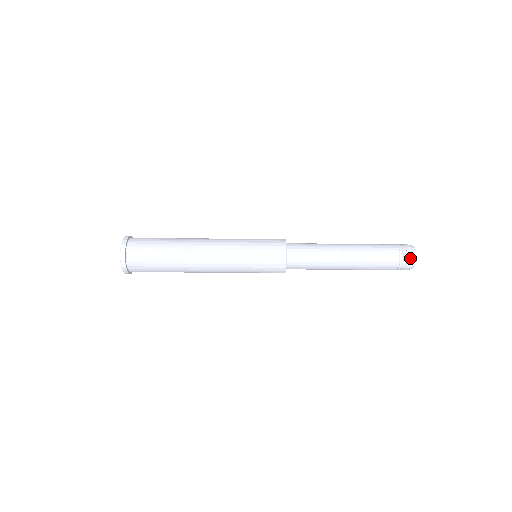
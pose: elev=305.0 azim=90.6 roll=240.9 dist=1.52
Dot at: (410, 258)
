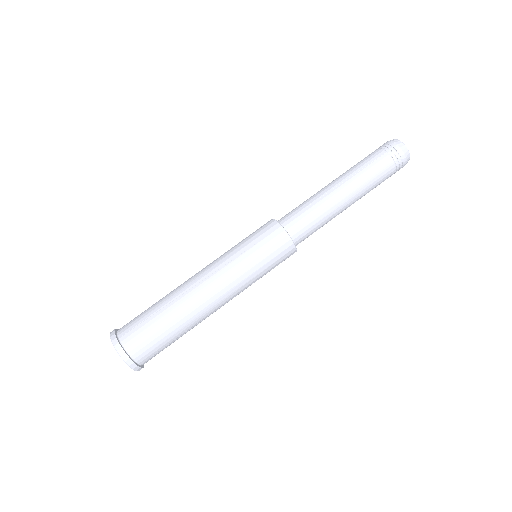
Dot at: occluded
